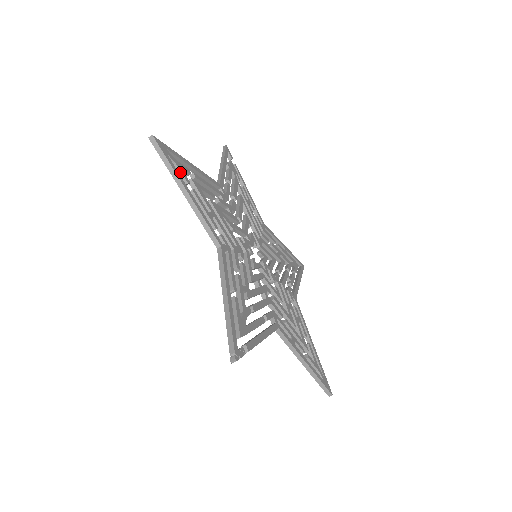
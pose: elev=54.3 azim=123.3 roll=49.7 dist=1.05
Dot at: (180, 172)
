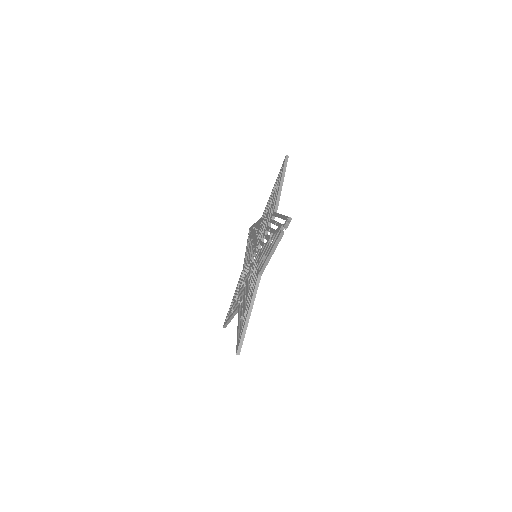
Dot at: occluded
